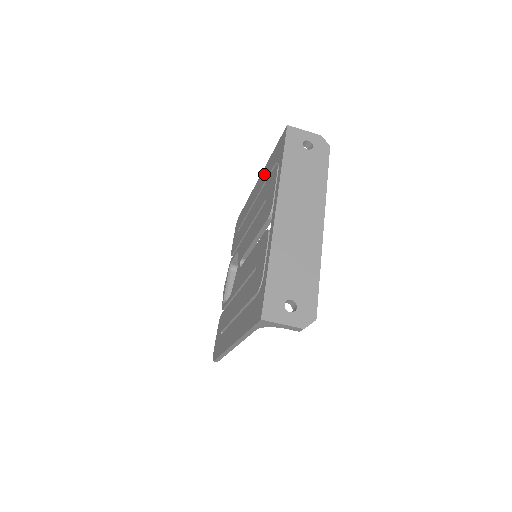
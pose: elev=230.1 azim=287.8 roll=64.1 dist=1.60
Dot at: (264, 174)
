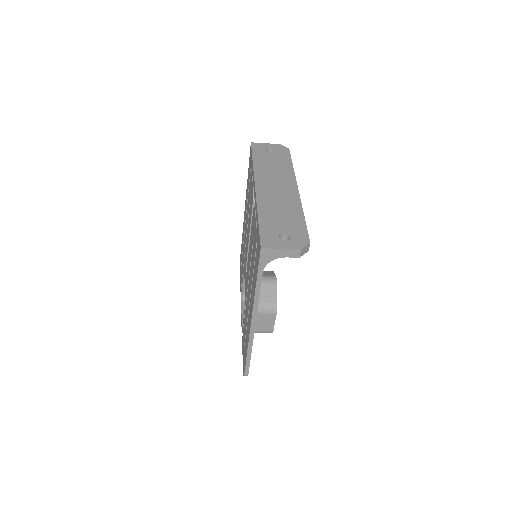
Dot at: (246, 196)
